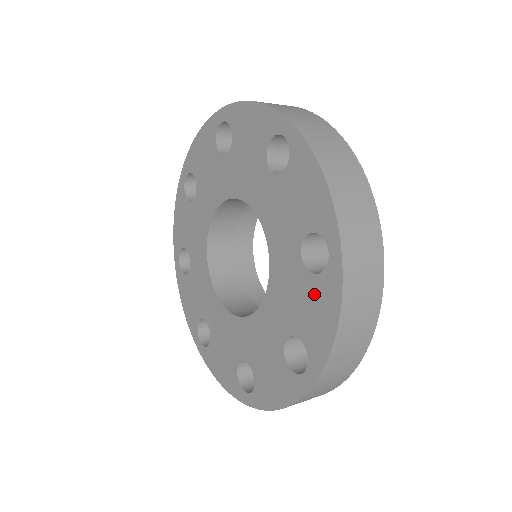
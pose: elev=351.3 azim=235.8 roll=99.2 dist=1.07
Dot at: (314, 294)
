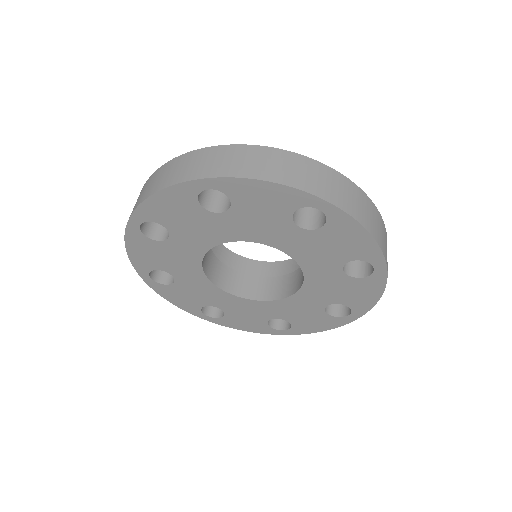
Dot at: (320, 319)
